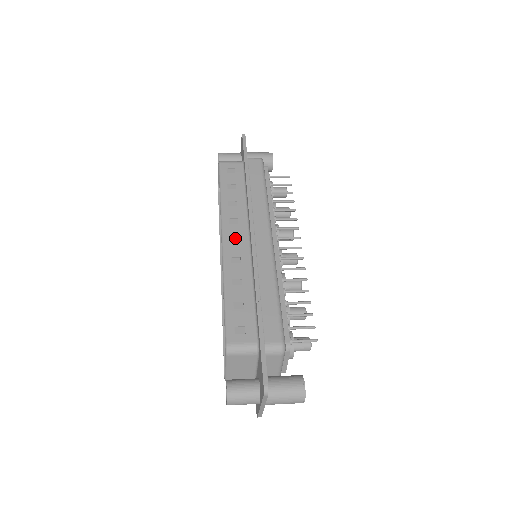
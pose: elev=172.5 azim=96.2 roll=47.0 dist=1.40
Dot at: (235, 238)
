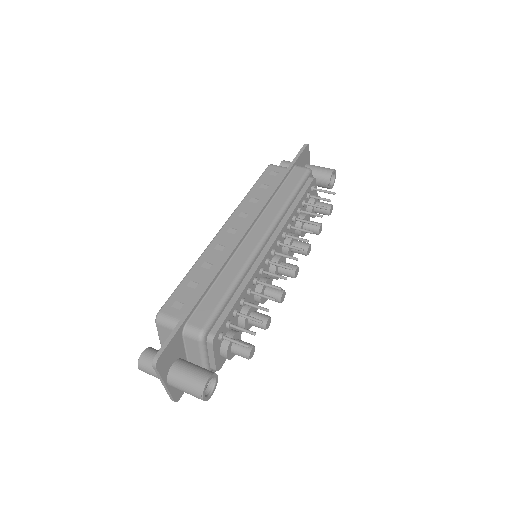
Dot at: (234, 229)
